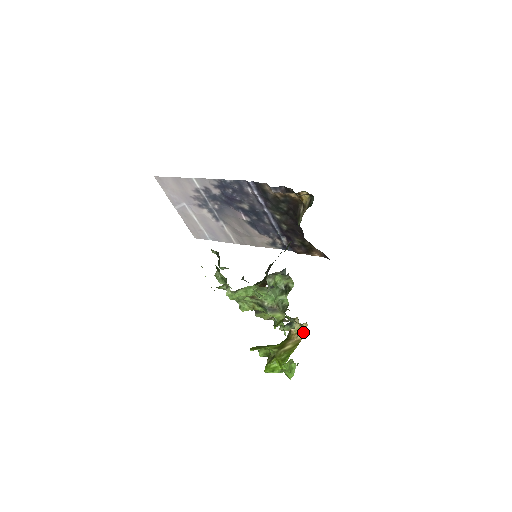
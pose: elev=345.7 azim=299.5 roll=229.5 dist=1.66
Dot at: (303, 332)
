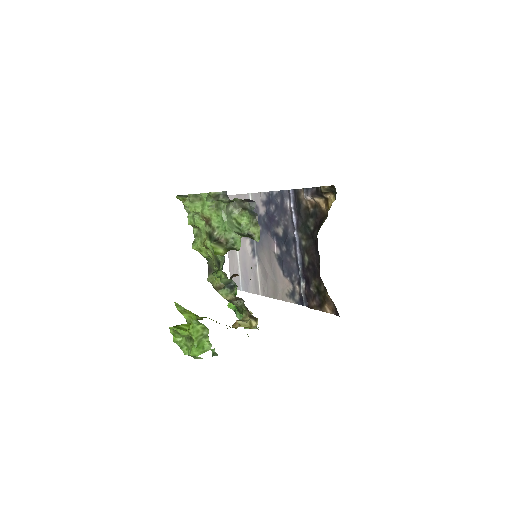
Dot at: occluded
